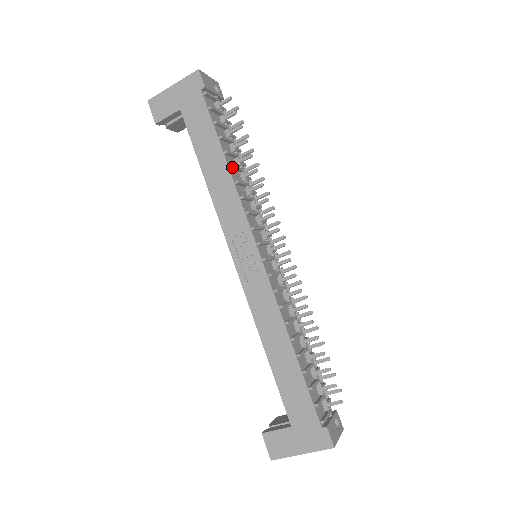
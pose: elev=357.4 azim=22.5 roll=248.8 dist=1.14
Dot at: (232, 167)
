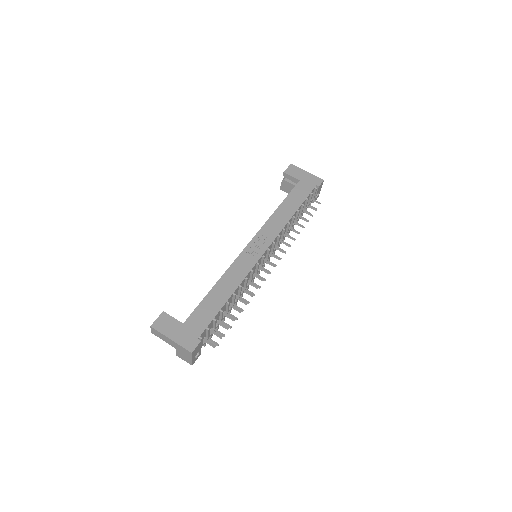
Dot at: (294, 217)
